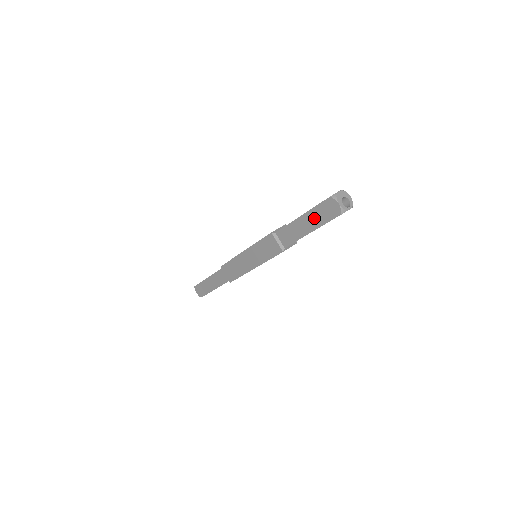
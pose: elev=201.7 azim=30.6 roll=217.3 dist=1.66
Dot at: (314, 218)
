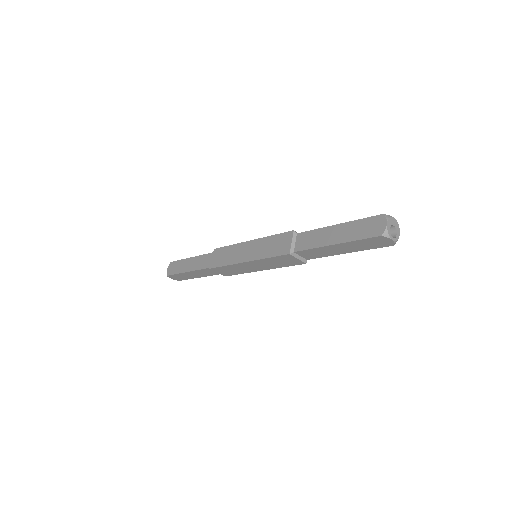
Dot at: (349, 230)
